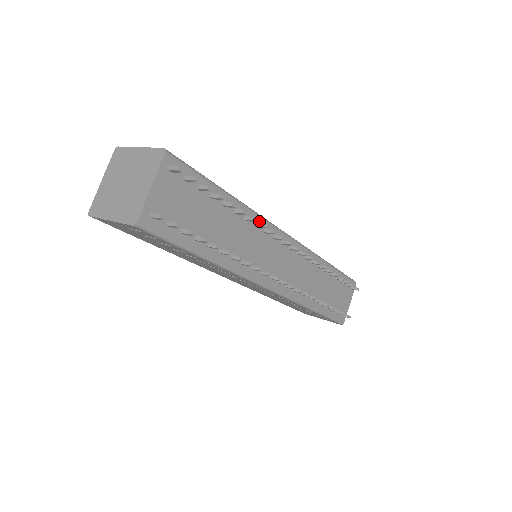
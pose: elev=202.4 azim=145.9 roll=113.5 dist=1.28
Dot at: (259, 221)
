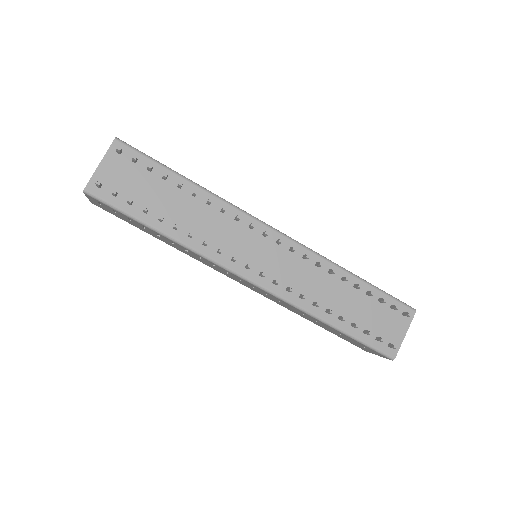
Dot at: (228, 208)
